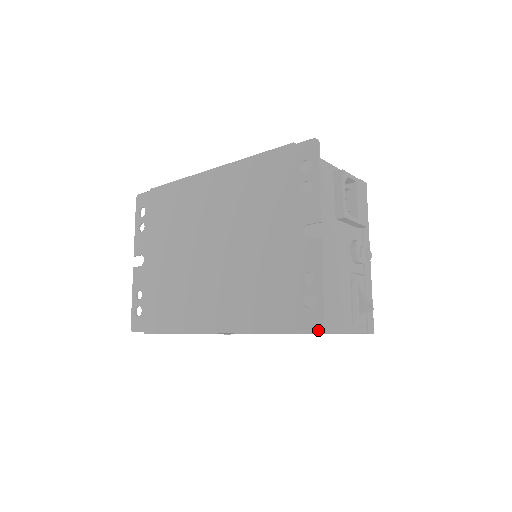
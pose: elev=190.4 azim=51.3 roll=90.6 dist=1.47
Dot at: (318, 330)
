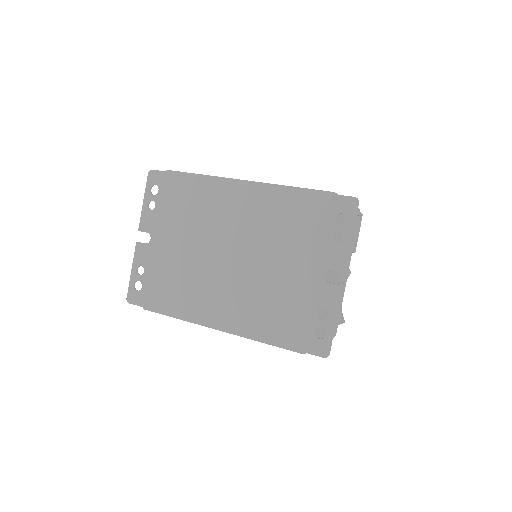
Dot at: occluded
